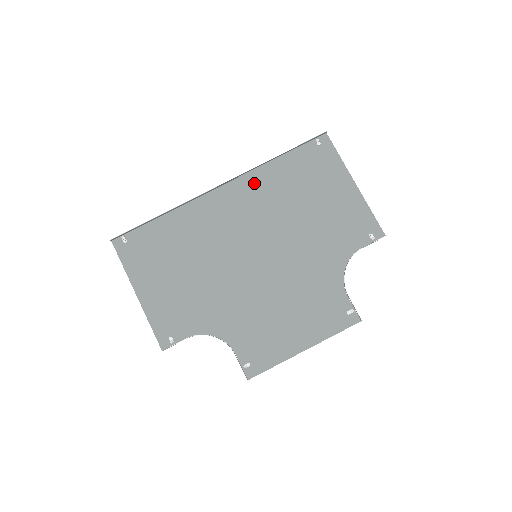
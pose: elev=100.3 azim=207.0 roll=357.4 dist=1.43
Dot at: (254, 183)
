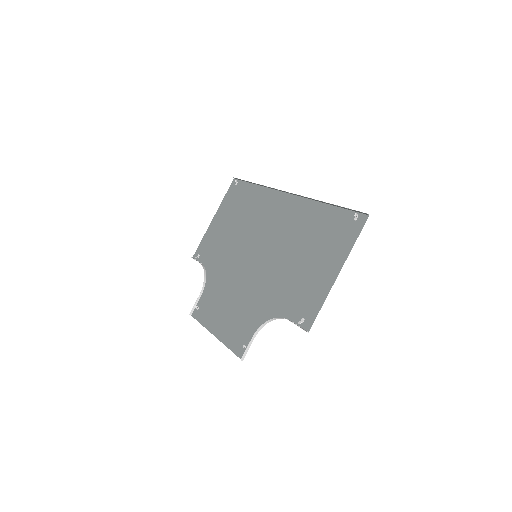
Dot at: (301, 209)
